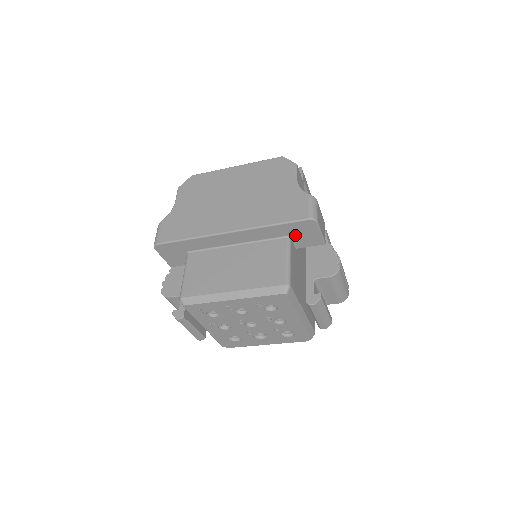
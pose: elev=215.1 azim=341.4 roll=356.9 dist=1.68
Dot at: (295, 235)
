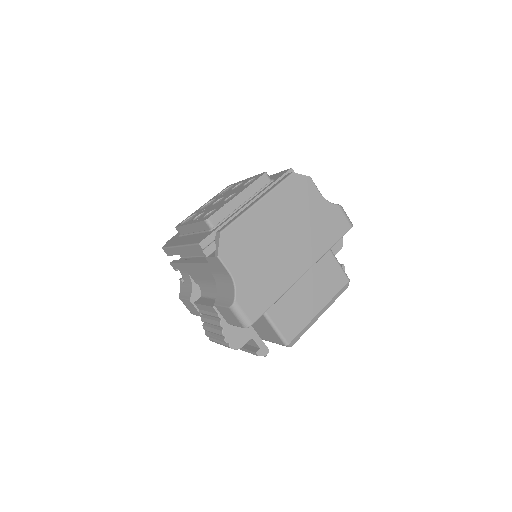
Dot at: occluded
